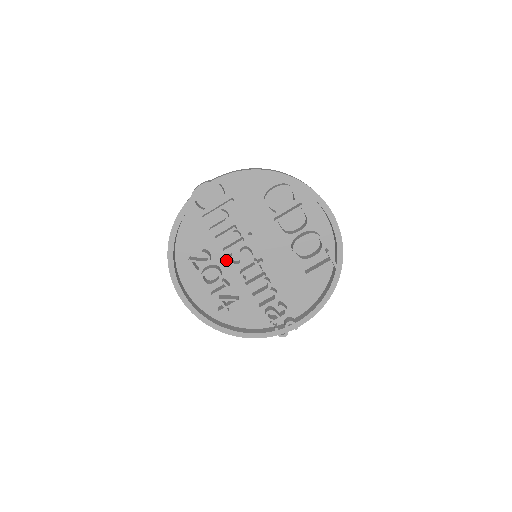
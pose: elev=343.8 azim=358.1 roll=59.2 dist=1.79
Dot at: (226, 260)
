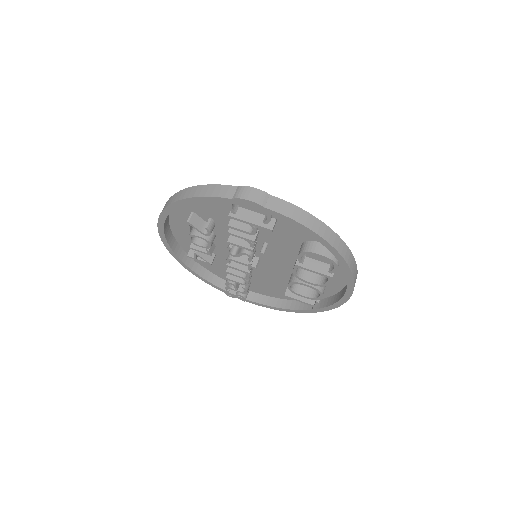
Dot at: (226, 237)
